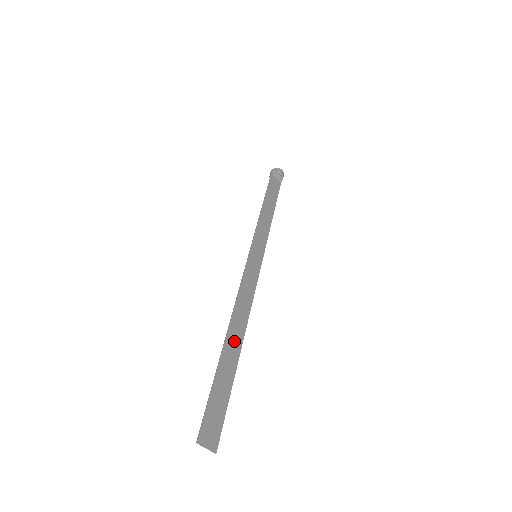
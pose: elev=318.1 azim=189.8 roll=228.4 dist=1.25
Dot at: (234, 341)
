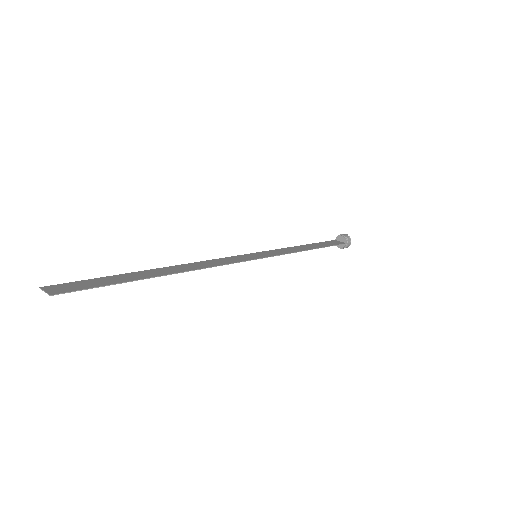
Dot at: (163, 271)
